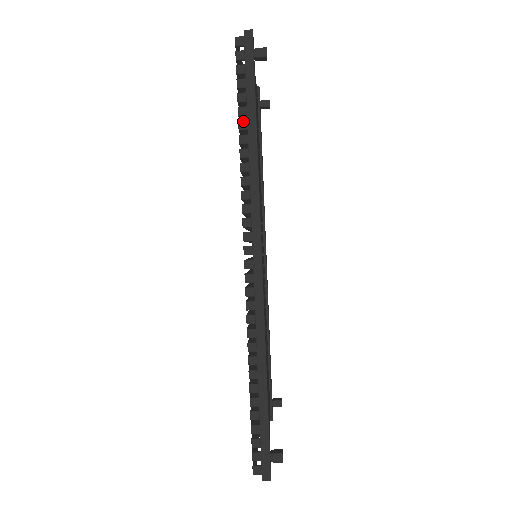
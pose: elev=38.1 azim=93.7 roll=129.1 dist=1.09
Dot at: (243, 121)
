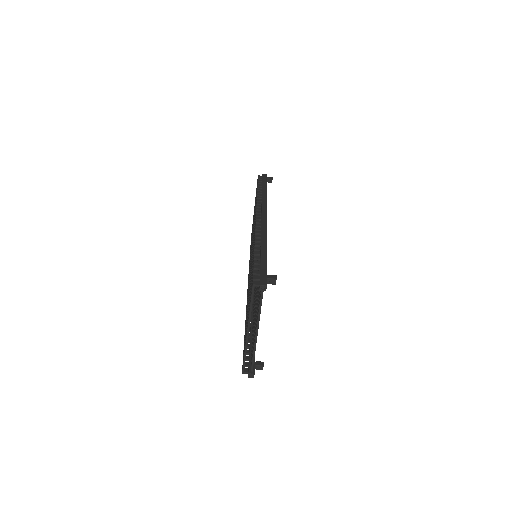
Dot at: (260, 189)
